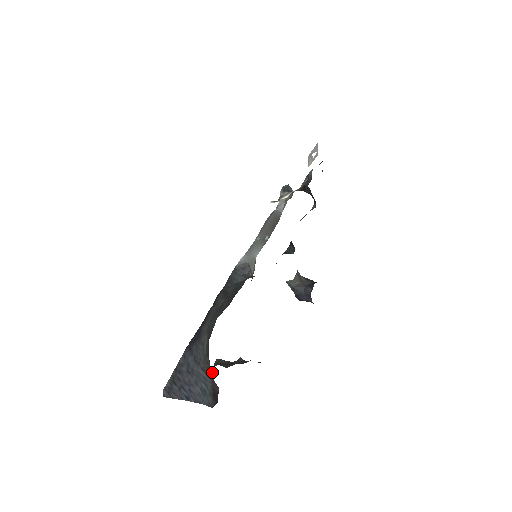
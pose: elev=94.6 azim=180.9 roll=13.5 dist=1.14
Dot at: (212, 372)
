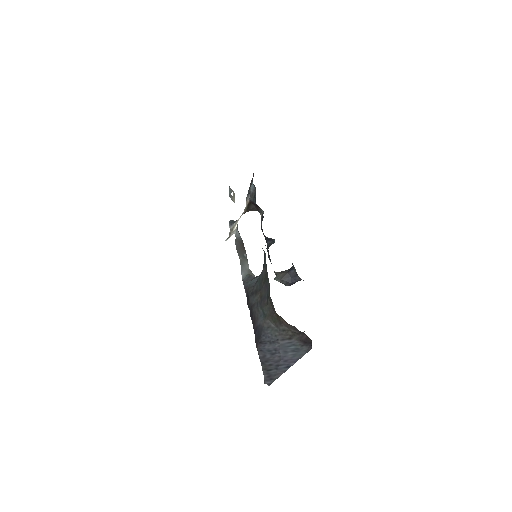
Dot at: (293, 329)
